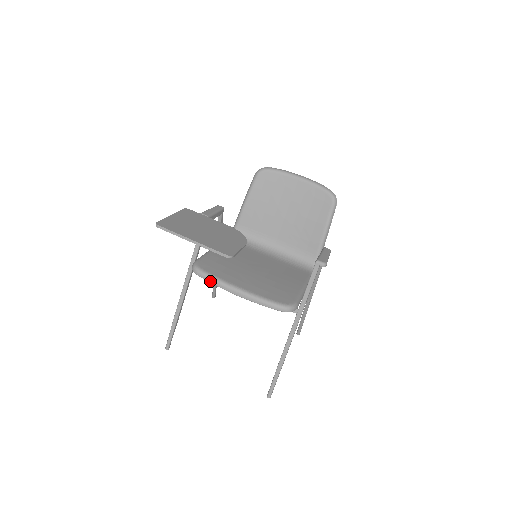
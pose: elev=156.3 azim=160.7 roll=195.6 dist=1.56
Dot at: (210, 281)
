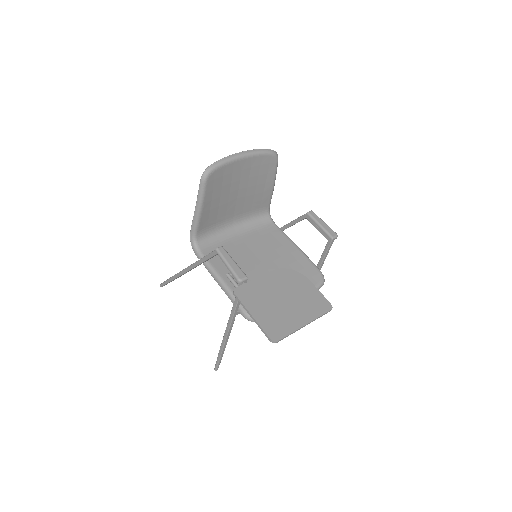
Dot at: occluded
